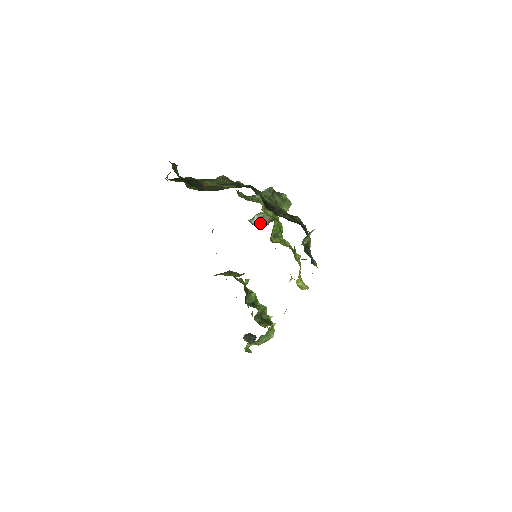
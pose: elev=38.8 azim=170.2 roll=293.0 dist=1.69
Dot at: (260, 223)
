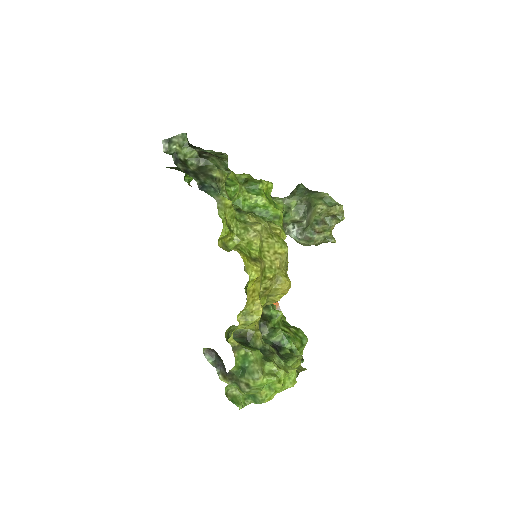
Dot at: (299, 236)
